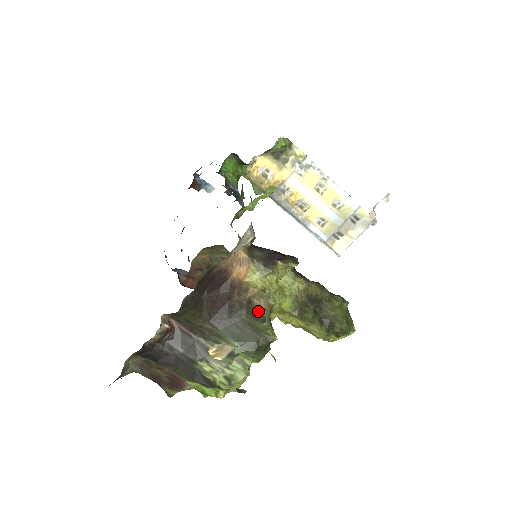
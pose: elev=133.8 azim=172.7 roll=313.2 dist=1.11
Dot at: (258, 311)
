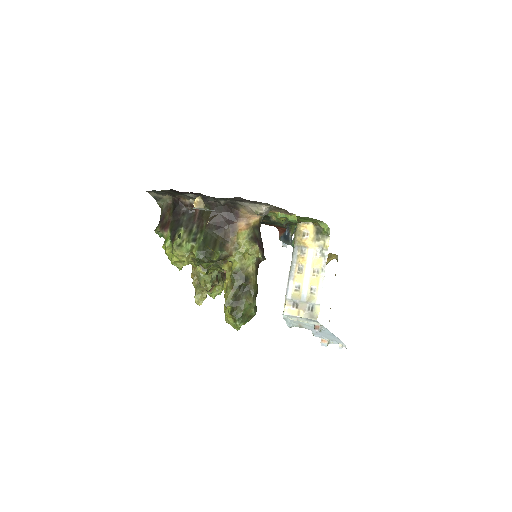
Dot at: (225, 247)
